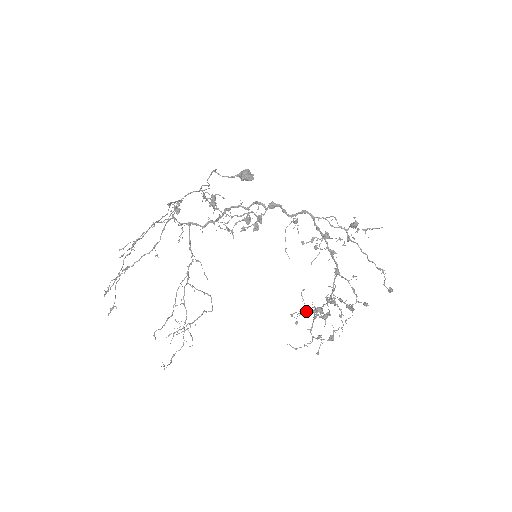
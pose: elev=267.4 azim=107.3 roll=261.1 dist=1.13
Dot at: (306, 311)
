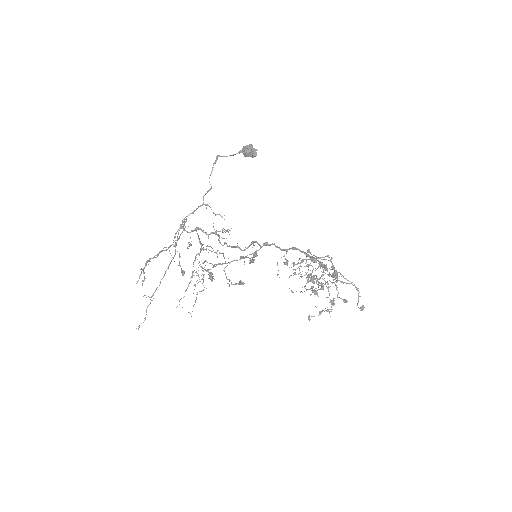
Dot at: occluded
